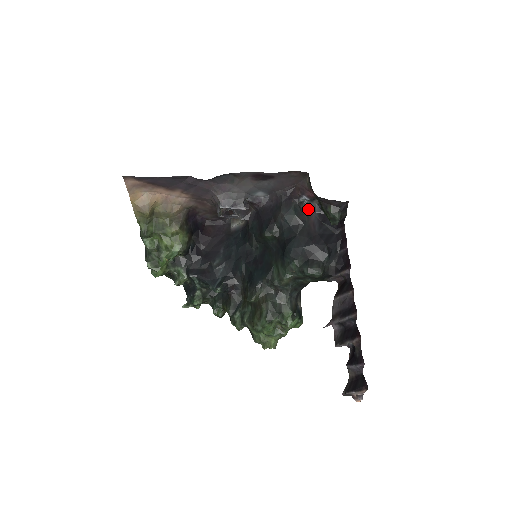
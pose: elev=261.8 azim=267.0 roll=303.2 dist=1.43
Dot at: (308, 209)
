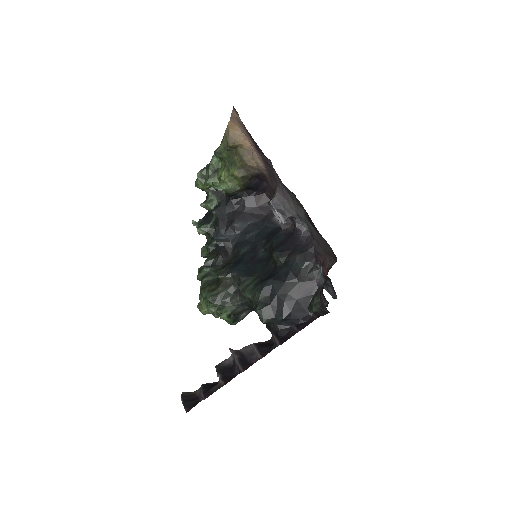
Dot at: (316, 277)
